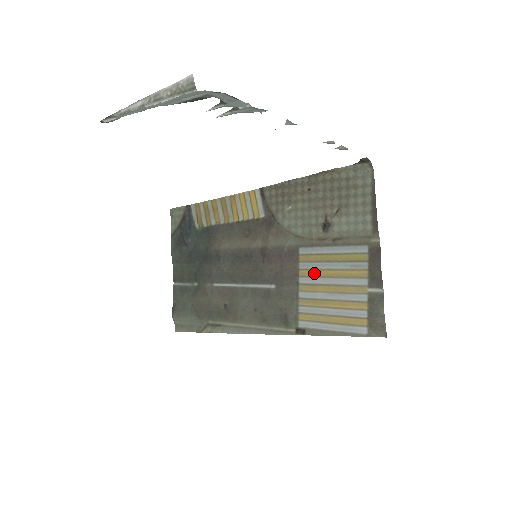
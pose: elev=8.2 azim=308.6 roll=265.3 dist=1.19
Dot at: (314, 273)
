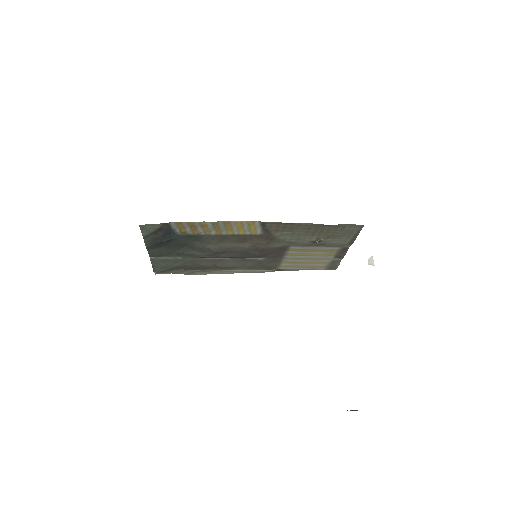
Dot at: (298, 255)
